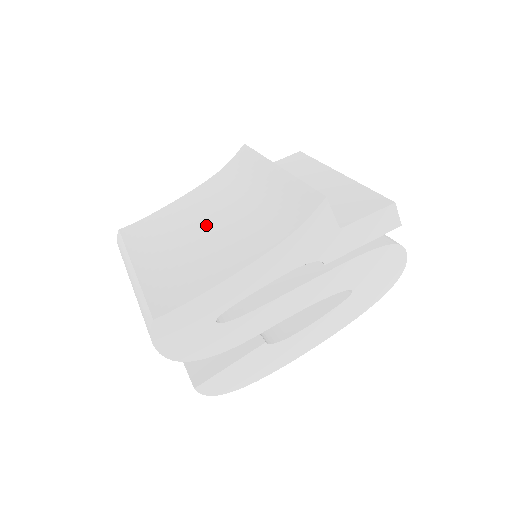
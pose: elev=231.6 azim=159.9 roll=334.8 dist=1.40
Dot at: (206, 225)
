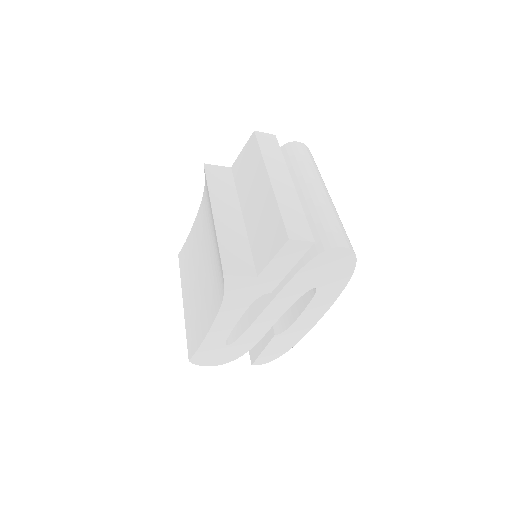
Dot at: (202, 264)
